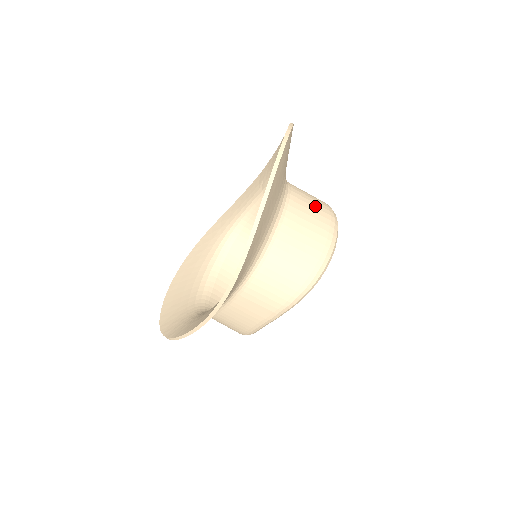
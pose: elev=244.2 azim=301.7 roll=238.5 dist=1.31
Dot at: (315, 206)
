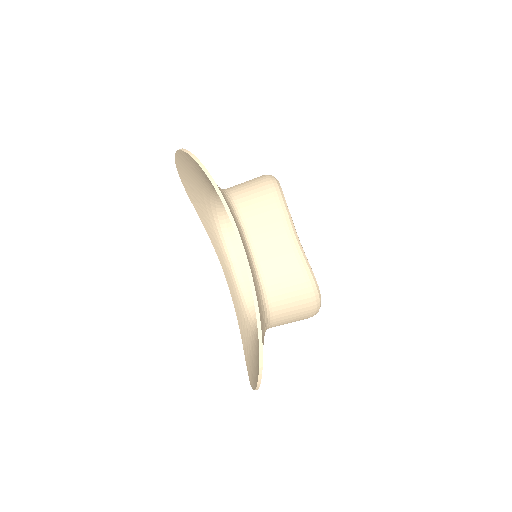
Dot at: occluded
